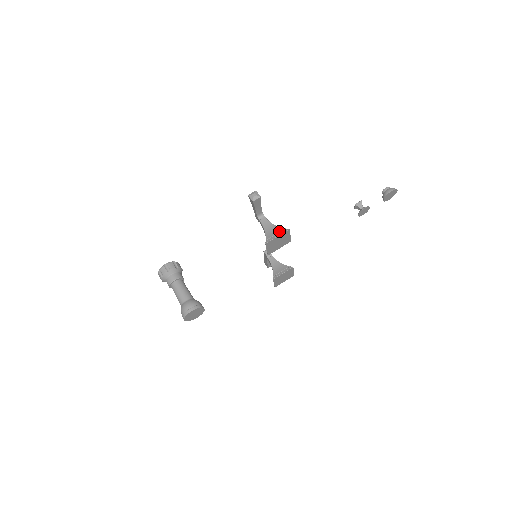
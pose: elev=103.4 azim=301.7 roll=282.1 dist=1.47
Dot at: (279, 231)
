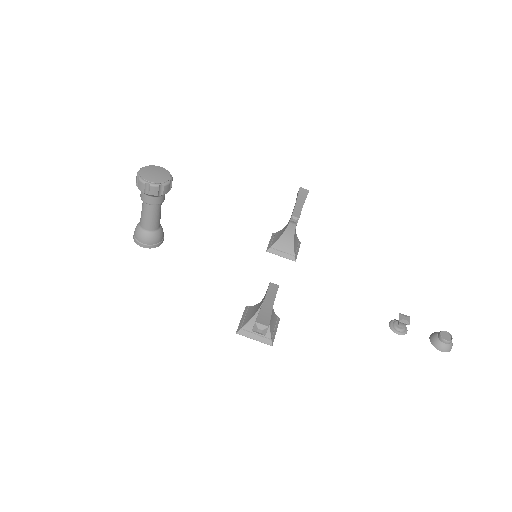
Dot at: (263, 335)
